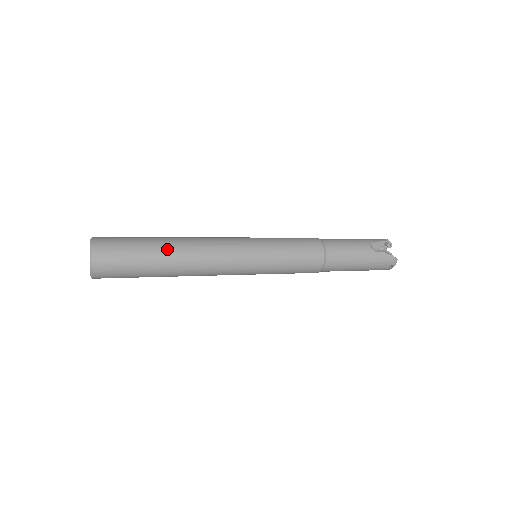
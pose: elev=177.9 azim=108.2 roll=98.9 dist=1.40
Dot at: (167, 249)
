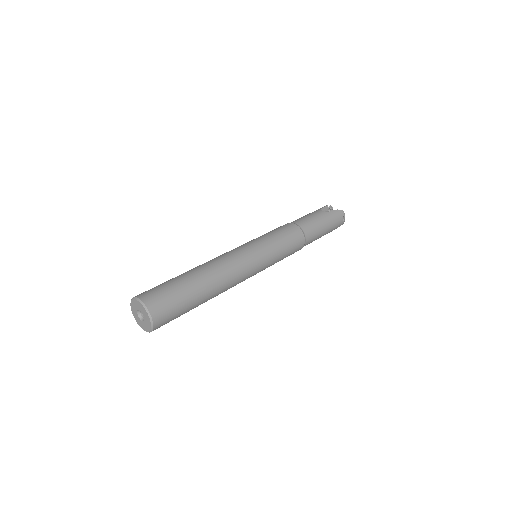
Dot at: (195, 274)
